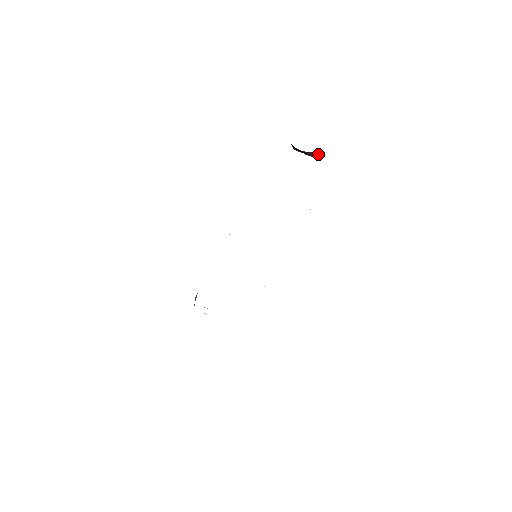
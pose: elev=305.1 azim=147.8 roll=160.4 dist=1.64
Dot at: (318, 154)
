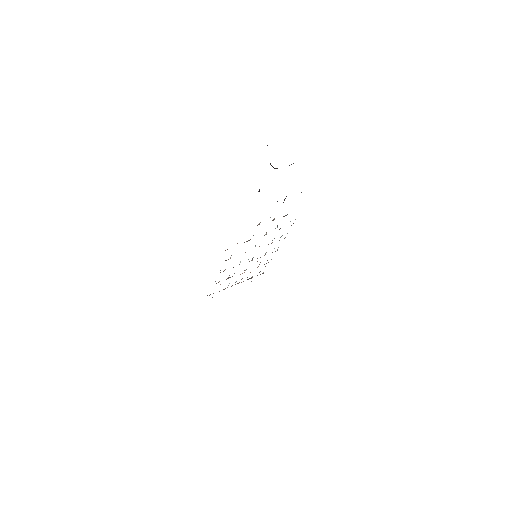
Dot at: occluded
